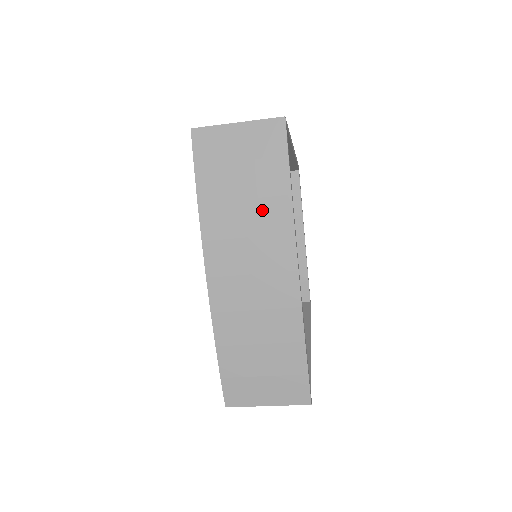
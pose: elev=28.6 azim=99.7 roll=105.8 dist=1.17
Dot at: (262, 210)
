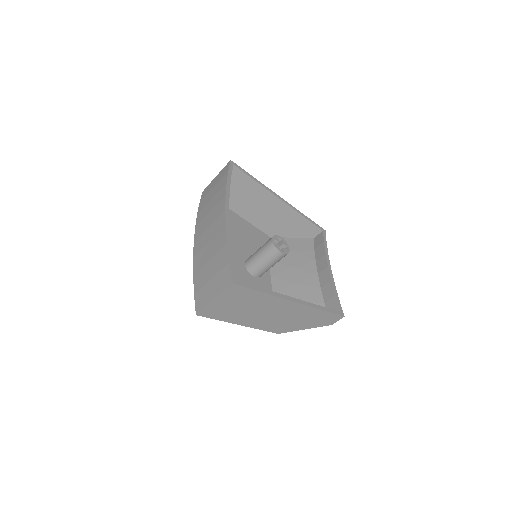
Dot at: (216, 197)
